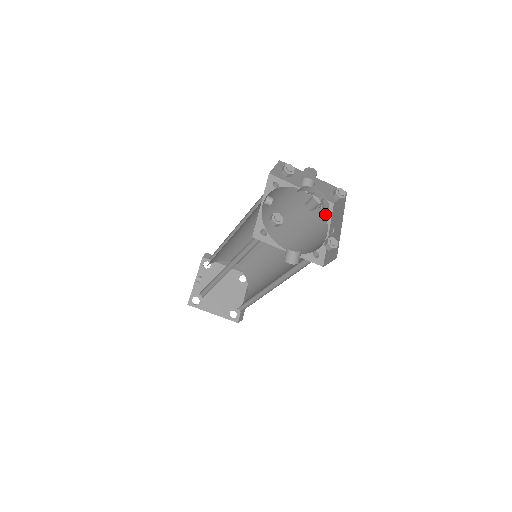
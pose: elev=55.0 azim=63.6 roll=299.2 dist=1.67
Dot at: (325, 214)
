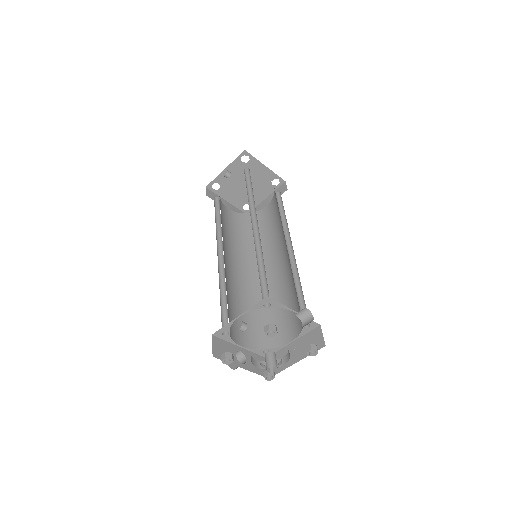
Dot at: (283, 358)
